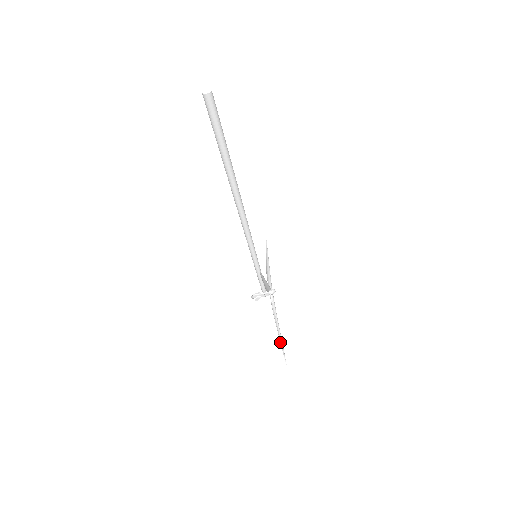
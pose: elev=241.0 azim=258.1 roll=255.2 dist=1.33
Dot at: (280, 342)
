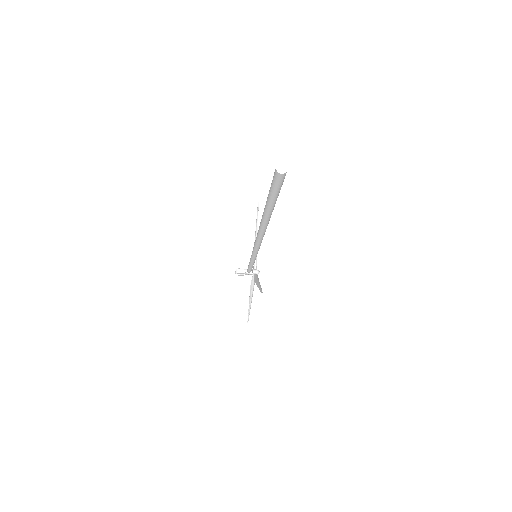
Dot at: occluded
